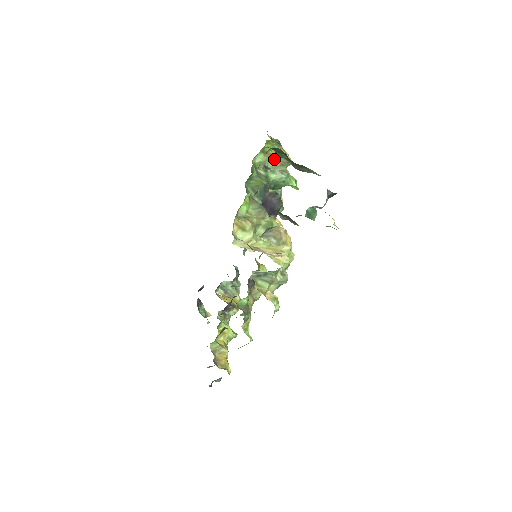
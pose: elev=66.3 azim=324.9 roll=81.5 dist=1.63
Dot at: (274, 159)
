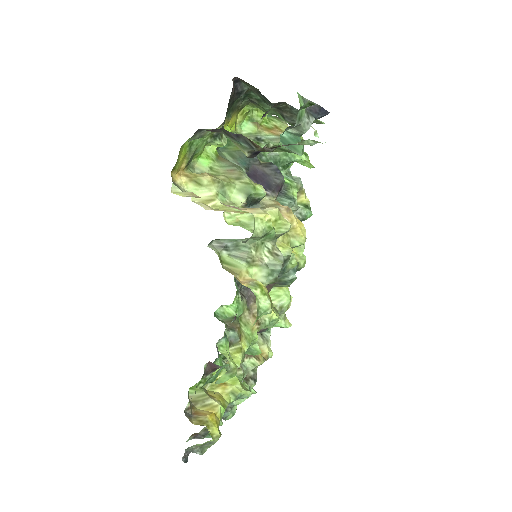
Dot at: (272, 132)
